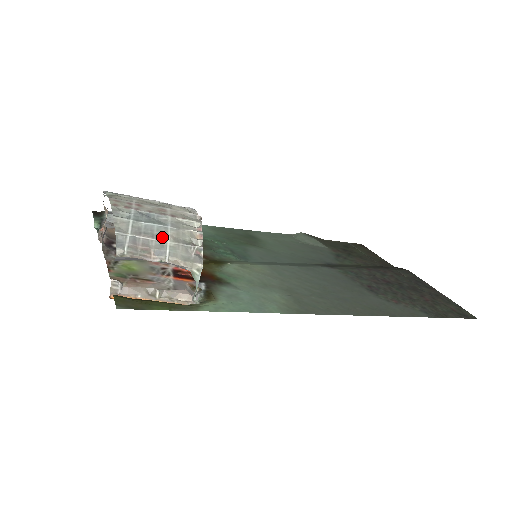
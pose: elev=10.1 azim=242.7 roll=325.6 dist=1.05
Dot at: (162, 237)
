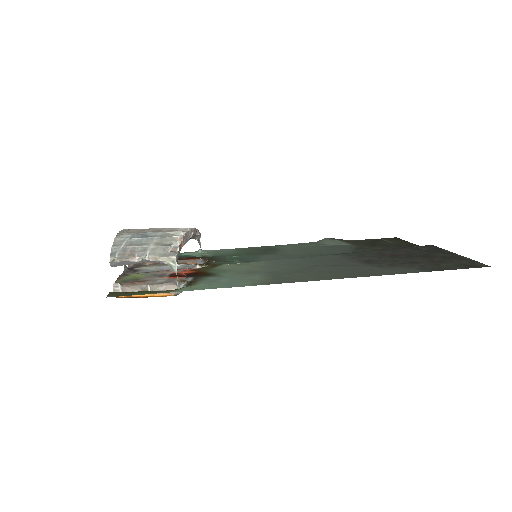
Dot at: (147, 244)
